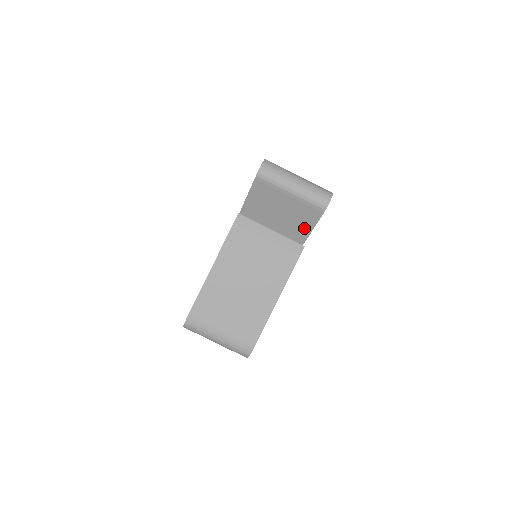
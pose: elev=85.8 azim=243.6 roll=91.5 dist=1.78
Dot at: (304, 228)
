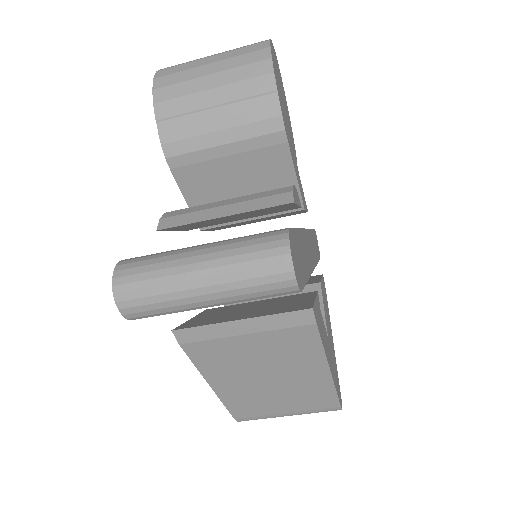
Dot at: occluded
